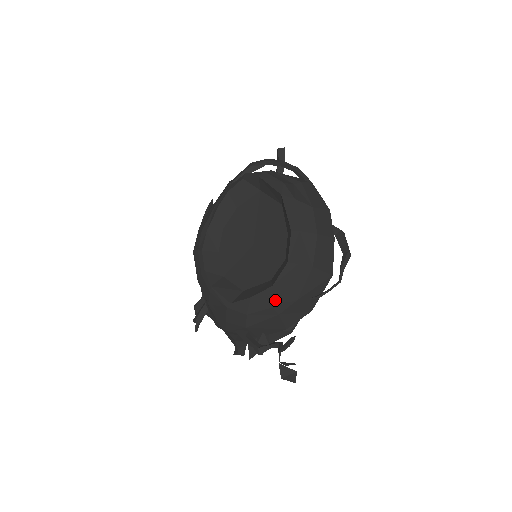
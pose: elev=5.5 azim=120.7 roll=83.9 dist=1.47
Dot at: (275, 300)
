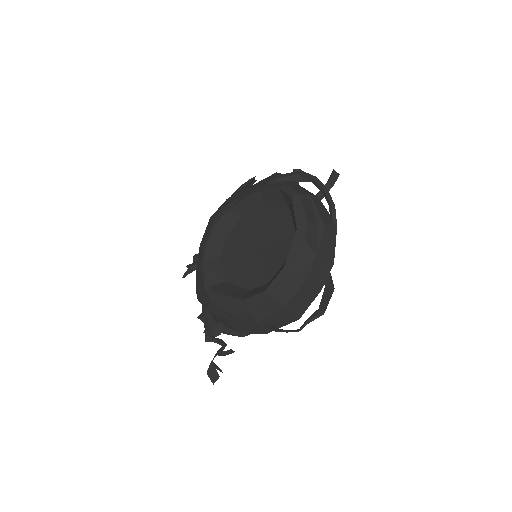
Dot at: (239, 312)
